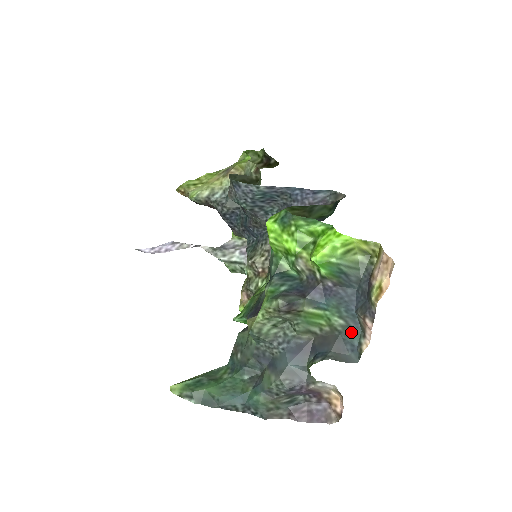
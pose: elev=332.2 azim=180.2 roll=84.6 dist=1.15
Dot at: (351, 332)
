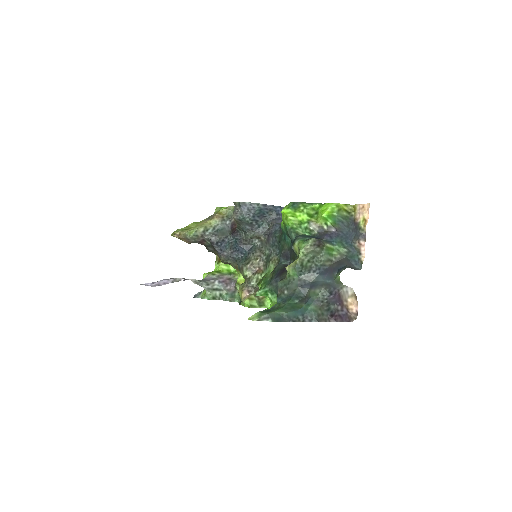
Dot at: (352, 255)
